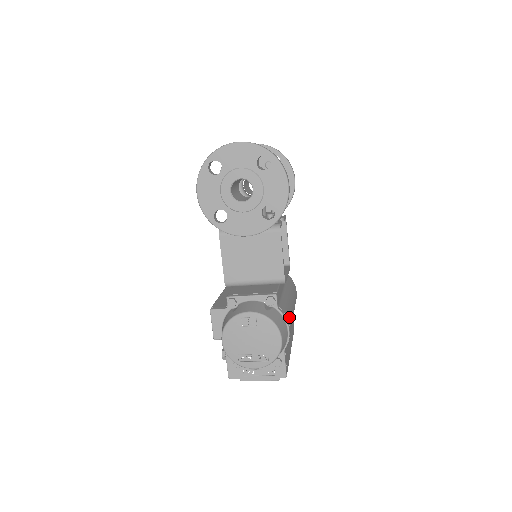
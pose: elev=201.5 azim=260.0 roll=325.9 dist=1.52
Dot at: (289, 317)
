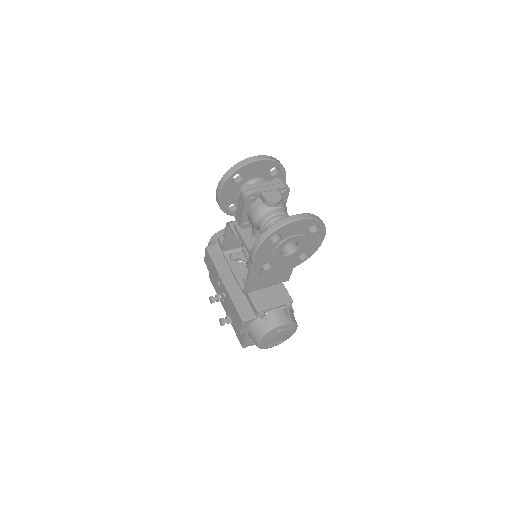
Dot at: occluded
